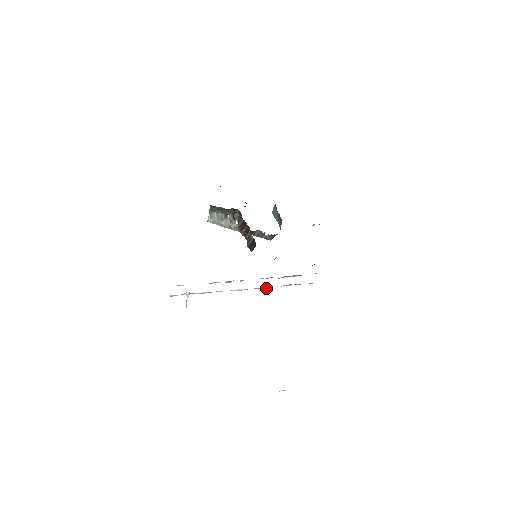
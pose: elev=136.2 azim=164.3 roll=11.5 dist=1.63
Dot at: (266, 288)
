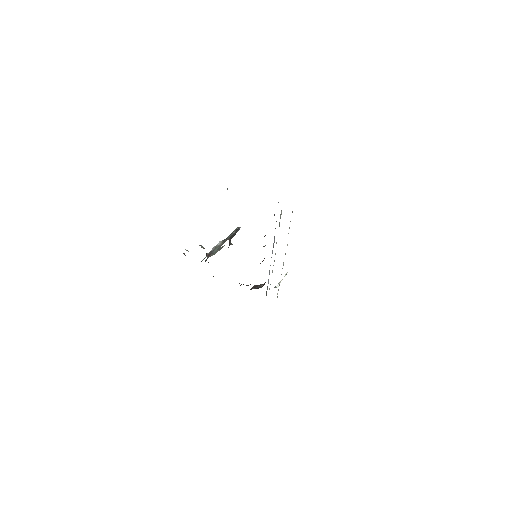
Dot at: (287, 245)
